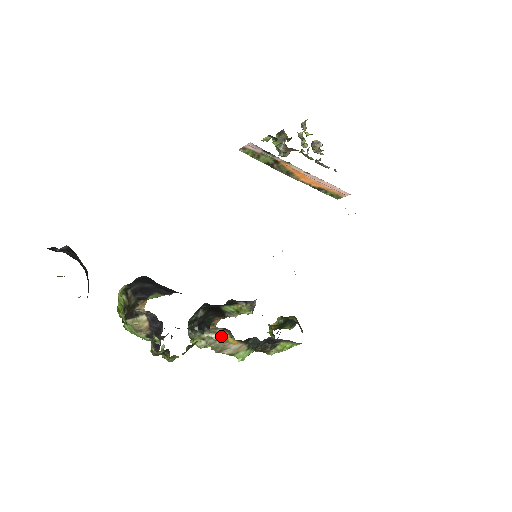
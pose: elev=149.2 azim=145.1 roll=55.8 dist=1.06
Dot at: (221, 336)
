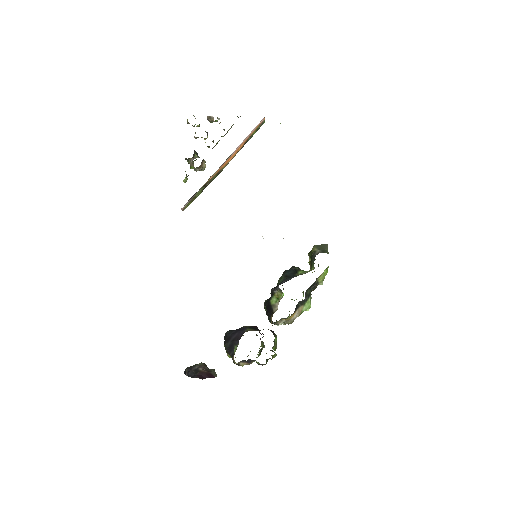
Dot at: (283, 322)
